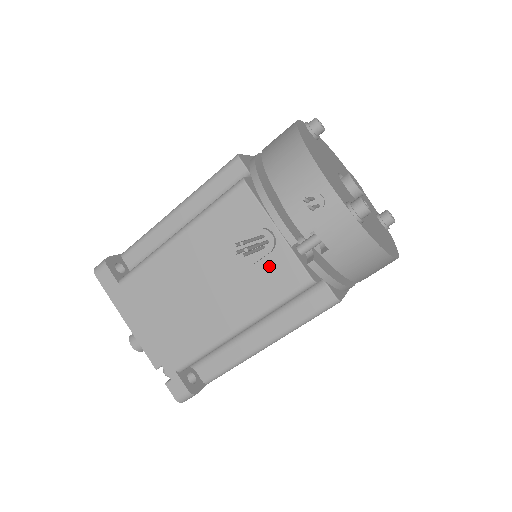
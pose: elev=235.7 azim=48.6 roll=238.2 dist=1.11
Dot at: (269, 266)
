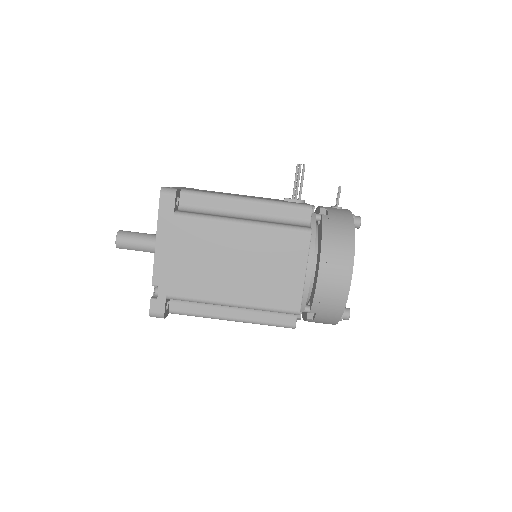
Dot at: occluded
